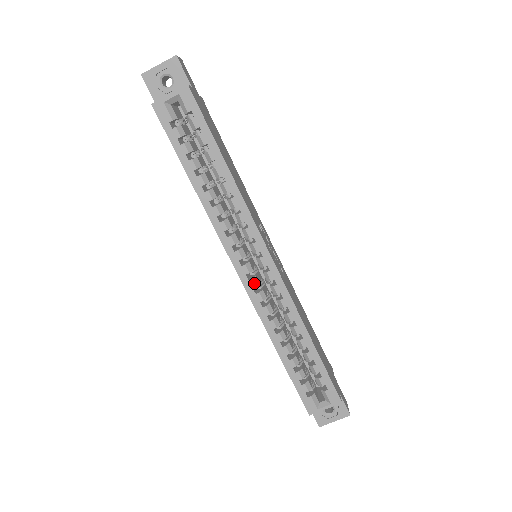
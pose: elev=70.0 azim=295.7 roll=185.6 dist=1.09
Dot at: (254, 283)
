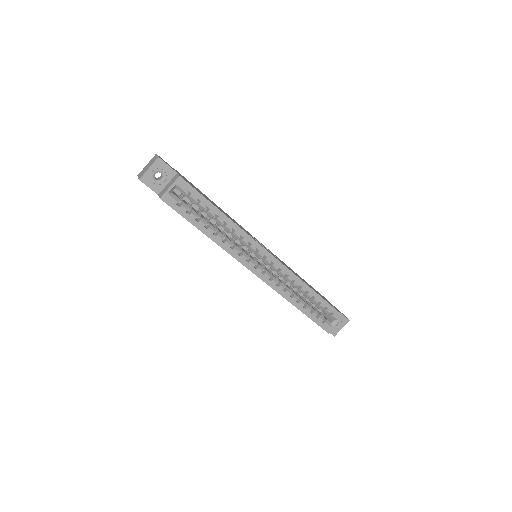
Dot at: (268, 275)
